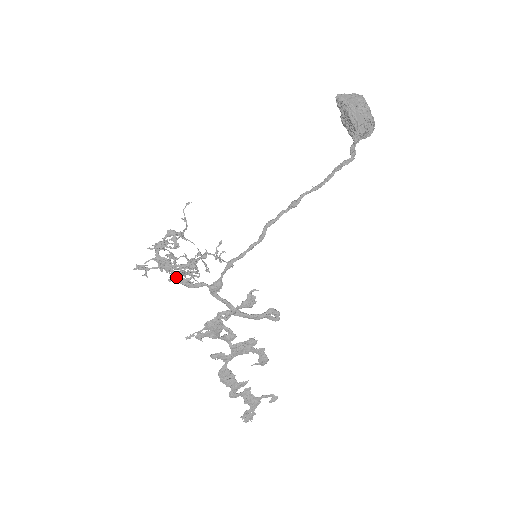
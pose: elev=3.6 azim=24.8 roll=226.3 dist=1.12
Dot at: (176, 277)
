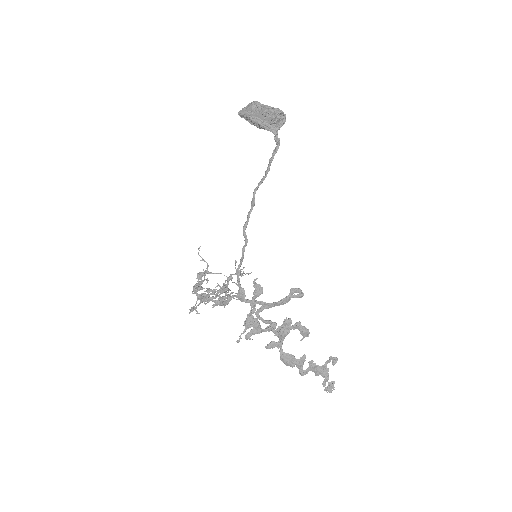
Dot at: occluded
